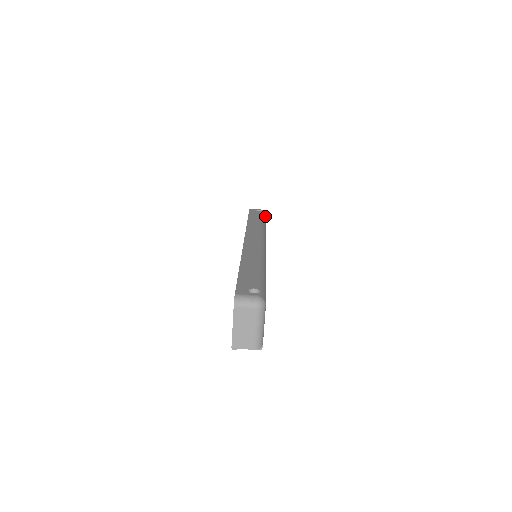
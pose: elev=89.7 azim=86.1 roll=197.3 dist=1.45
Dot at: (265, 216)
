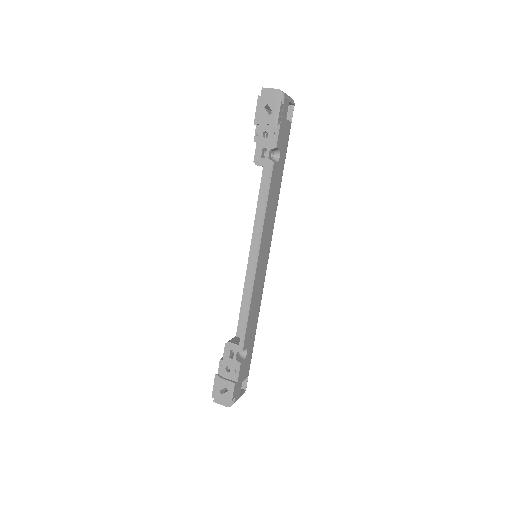
Dot at: occluded
